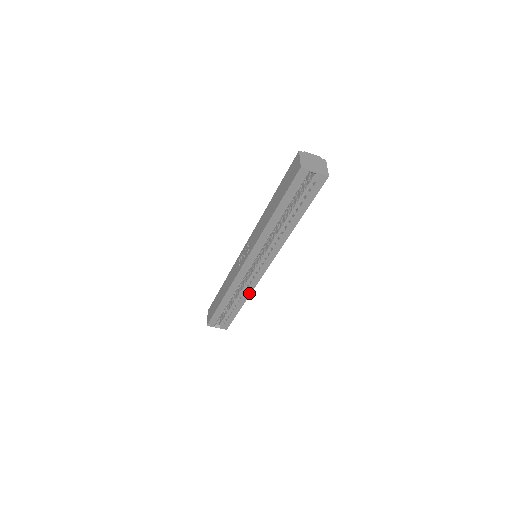
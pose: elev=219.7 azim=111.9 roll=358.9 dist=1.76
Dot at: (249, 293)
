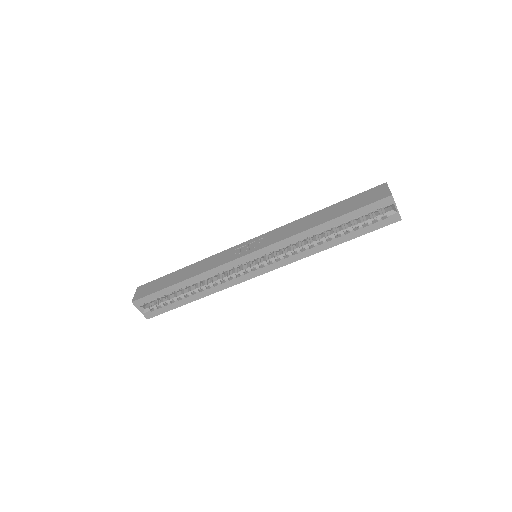
Dot at: (216, 290)
